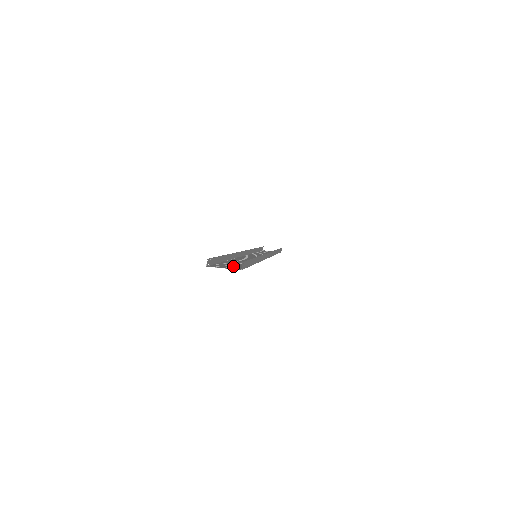
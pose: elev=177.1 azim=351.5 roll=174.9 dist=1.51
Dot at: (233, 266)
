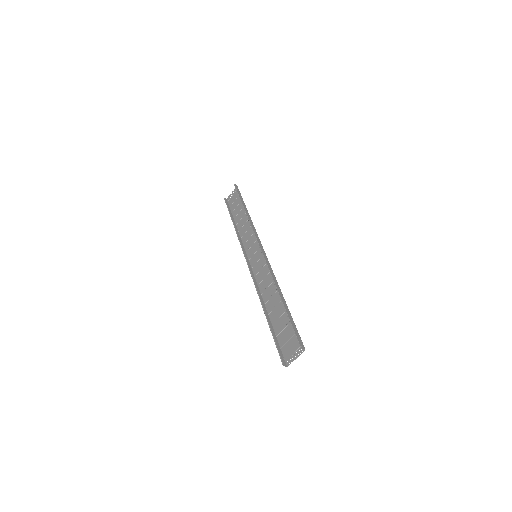
Dot at: (291, 340)
